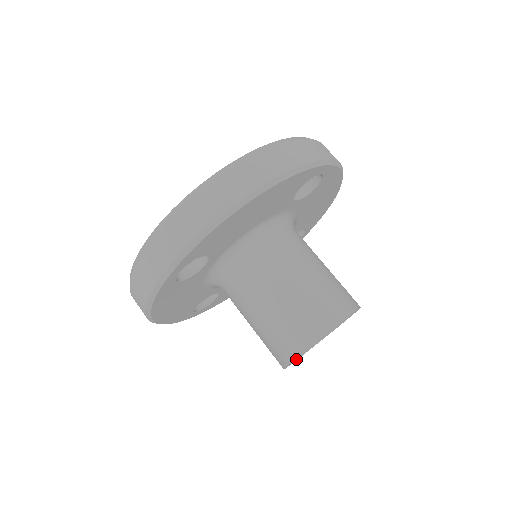
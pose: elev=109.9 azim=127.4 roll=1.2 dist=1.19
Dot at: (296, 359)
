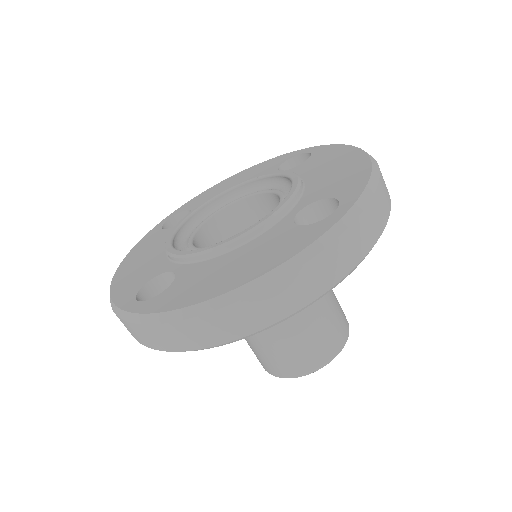
Dot at: occluded
